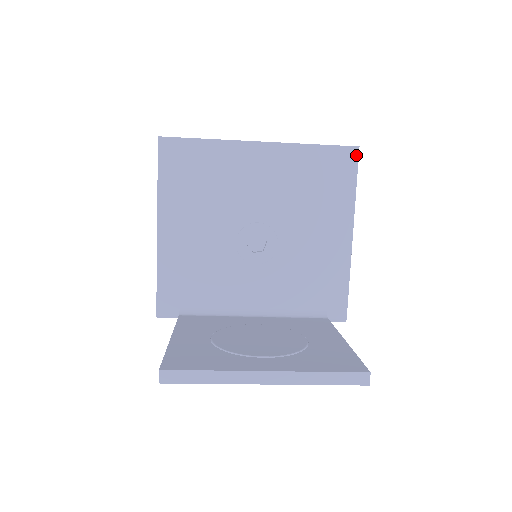
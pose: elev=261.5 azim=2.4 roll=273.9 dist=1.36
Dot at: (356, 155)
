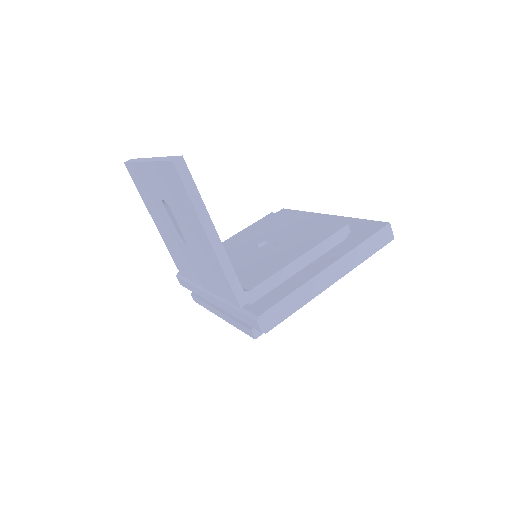
Dot at: (383, 226)
